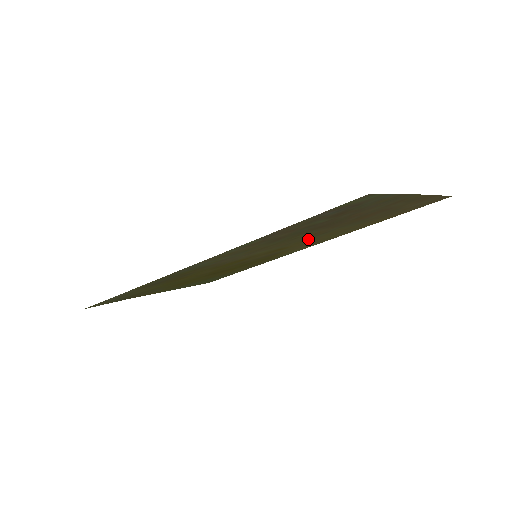
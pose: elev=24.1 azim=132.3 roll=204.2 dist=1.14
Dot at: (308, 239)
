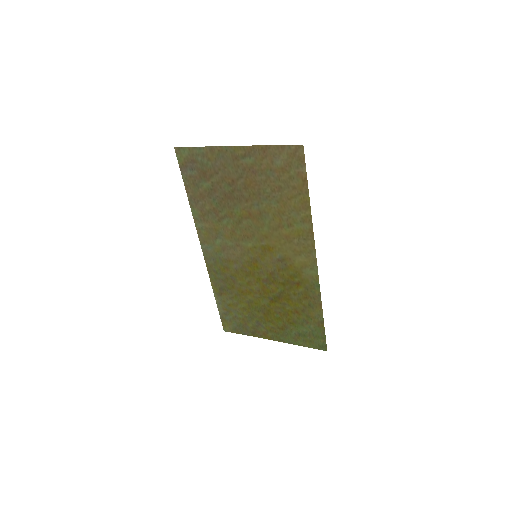
Dot at: (266, 228)
